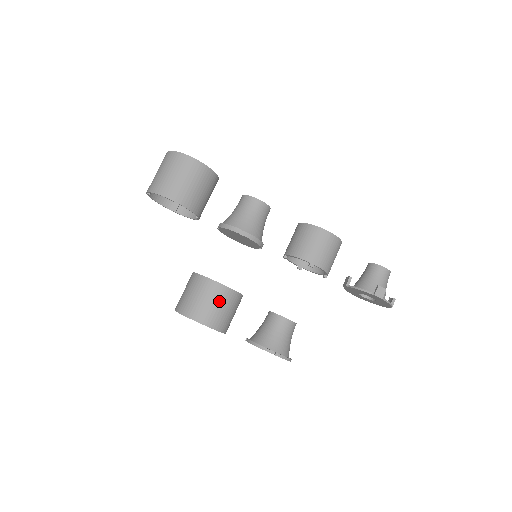
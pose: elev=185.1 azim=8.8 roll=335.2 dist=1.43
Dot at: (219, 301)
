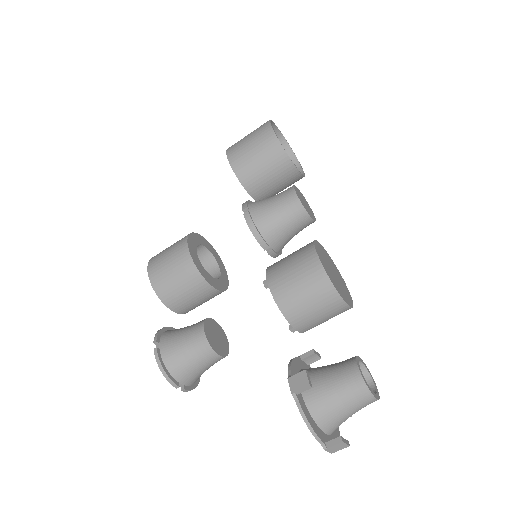
Dot at: (173, 259)
